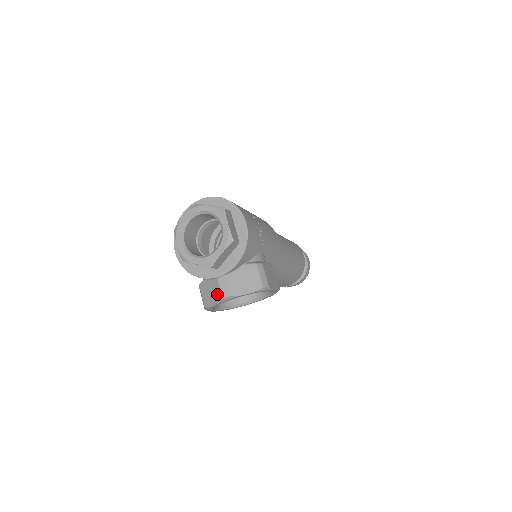
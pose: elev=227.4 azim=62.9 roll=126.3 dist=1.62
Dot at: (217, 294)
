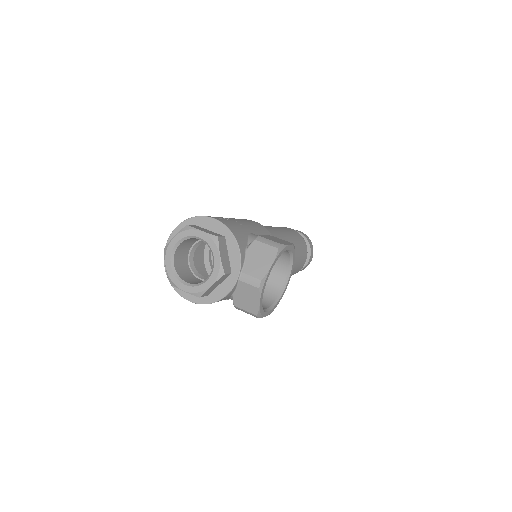
Dot at: (252, 291)
